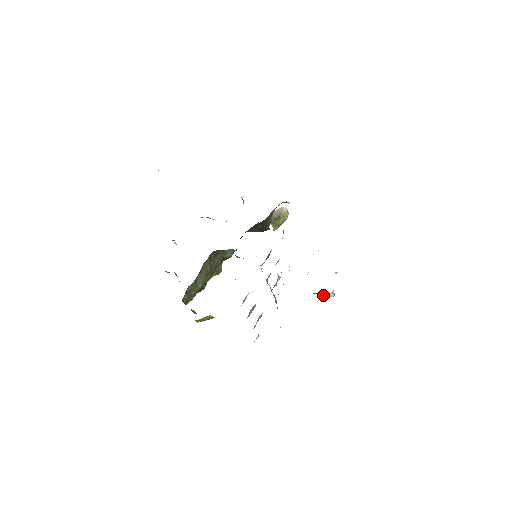
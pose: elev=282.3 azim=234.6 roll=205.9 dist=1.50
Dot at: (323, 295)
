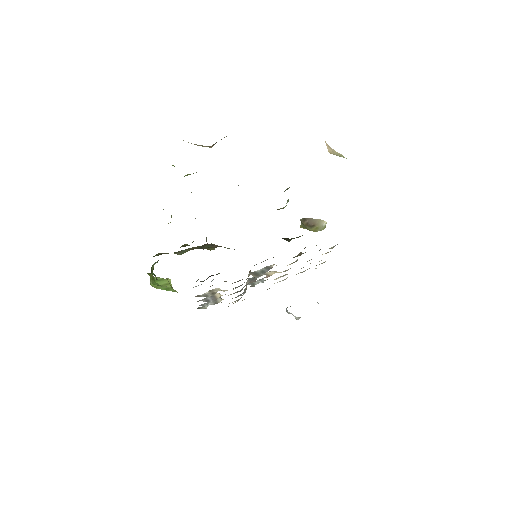
Dot at: occluded
